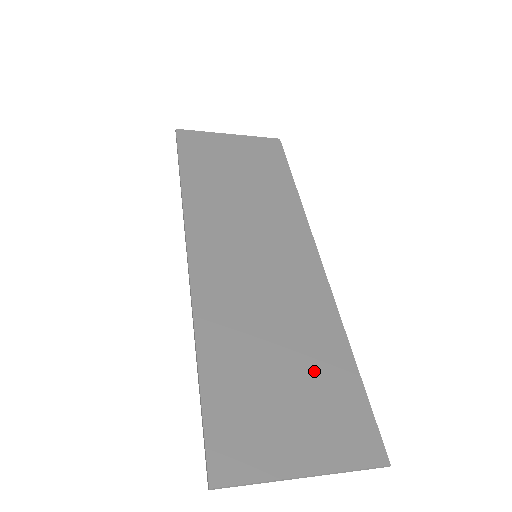
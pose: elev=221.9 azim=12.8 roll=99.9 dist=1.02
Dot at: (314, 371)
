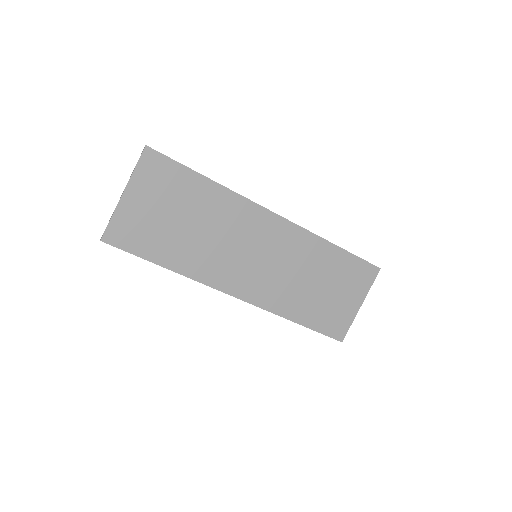
Dot at: (332, 273)
